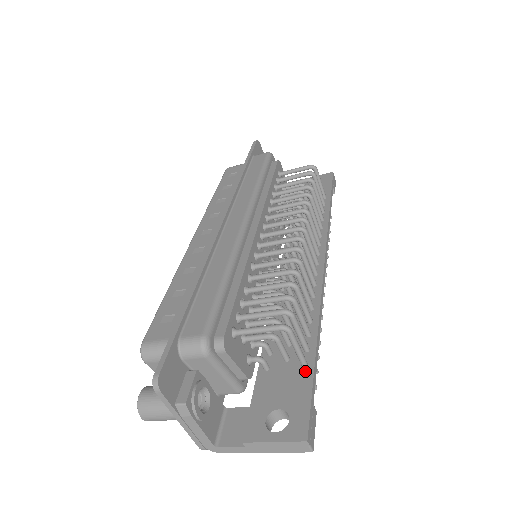
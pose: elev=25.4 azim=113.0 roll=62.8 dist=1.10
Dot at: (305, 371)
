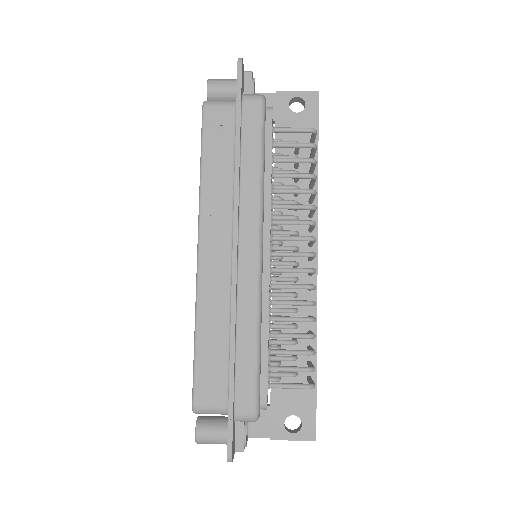
Dot at: occluded
